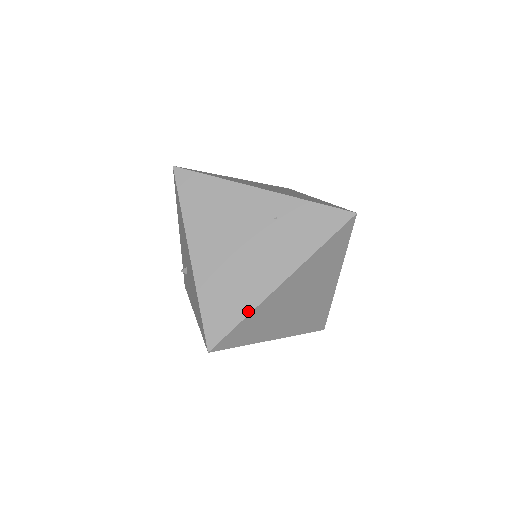
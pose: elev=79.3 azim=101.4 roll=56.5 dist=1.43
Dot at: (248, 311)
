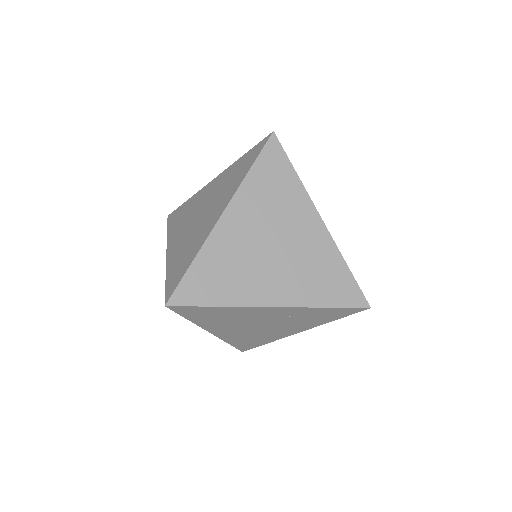
Dot at: (270, 342)
